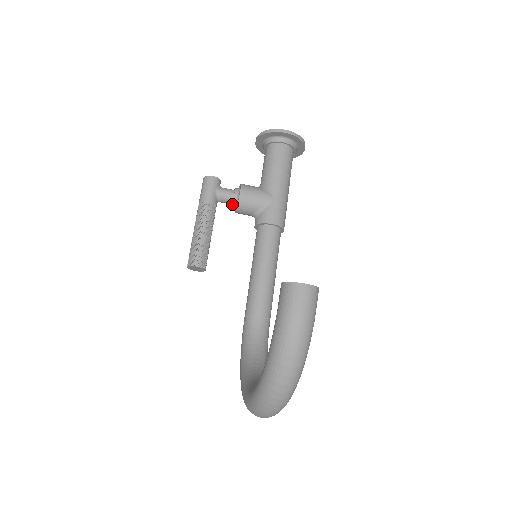
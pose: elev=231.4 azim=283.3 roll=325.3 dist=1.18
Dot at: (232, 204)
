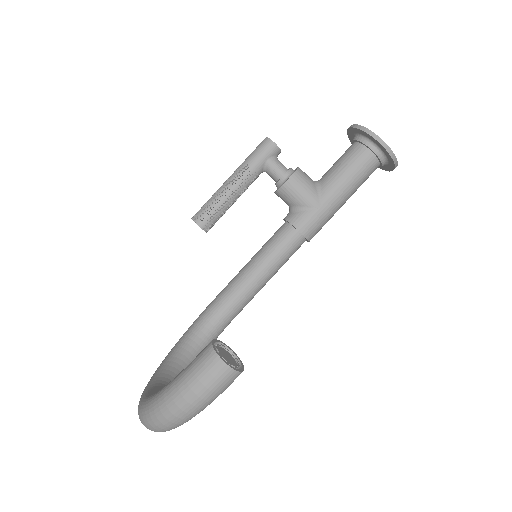
Dot at: (276, 183)
